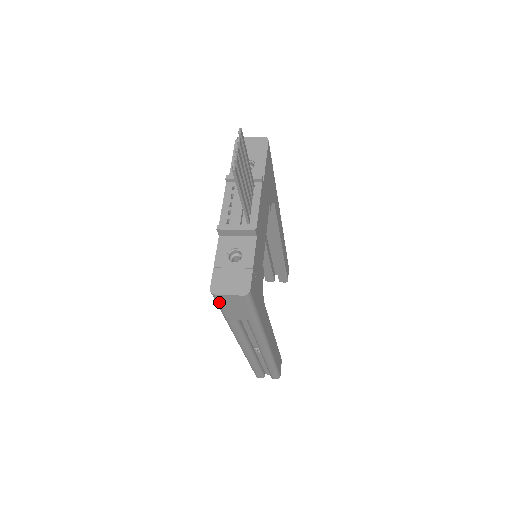
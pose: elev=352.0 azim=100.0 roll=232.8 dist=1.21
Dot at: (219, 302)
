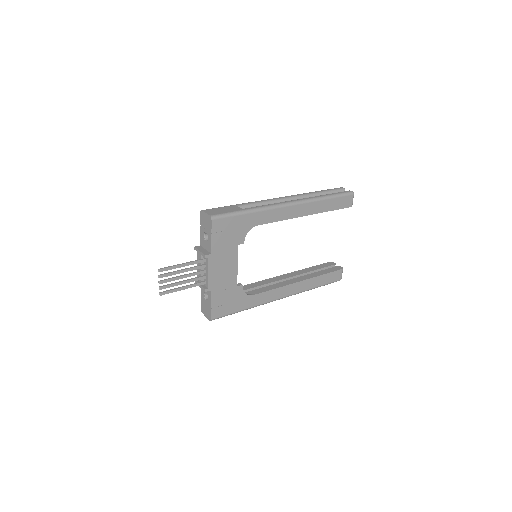
Dot at: occluded
